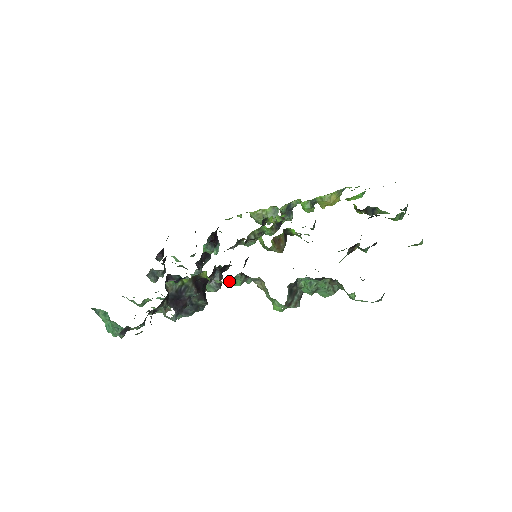
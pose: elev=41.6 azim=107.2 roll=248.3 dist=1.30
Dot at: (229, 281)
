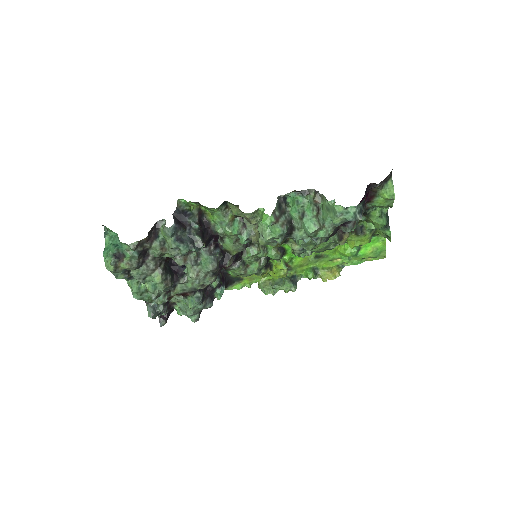
Dot at: (229, 217)
